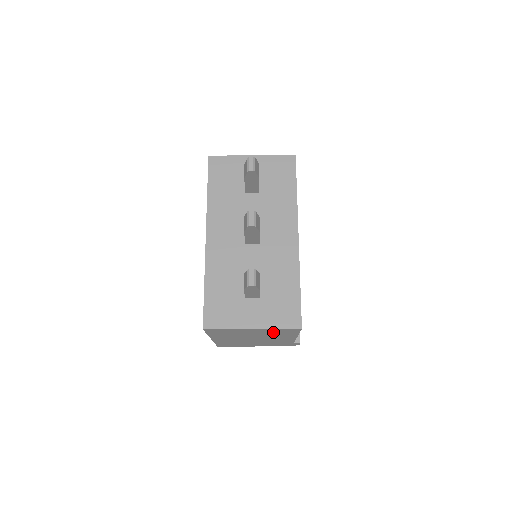
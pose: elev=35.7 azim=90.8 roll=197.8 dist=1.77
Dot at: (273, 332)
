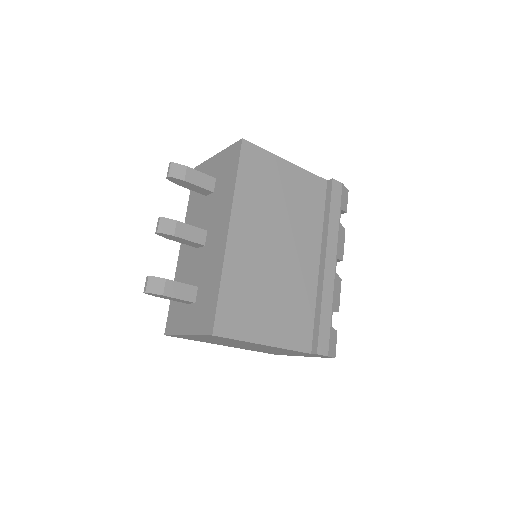
Dot at: (219, 339)
